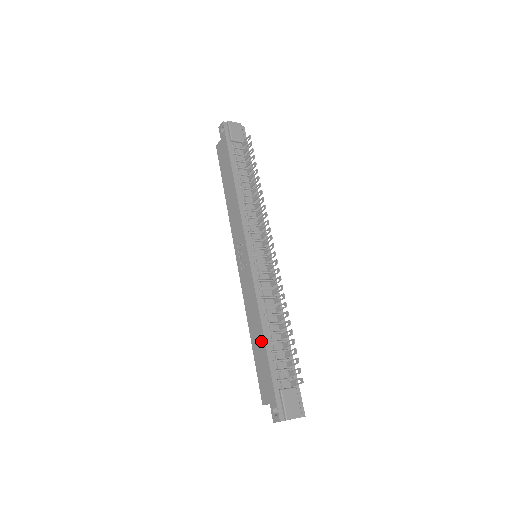
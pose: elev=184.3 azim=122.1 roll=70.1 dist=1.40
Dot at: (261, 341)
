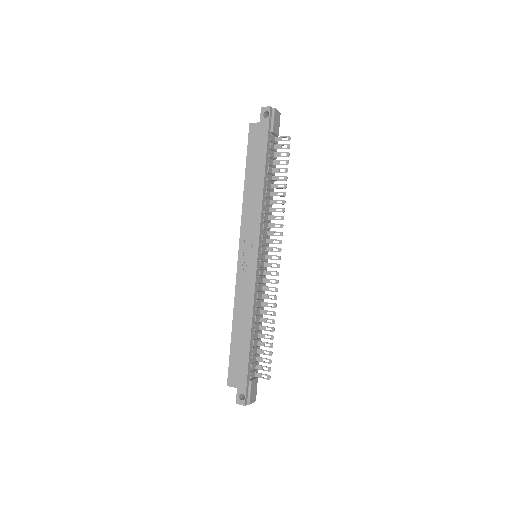
Dot at: (246, 338)
